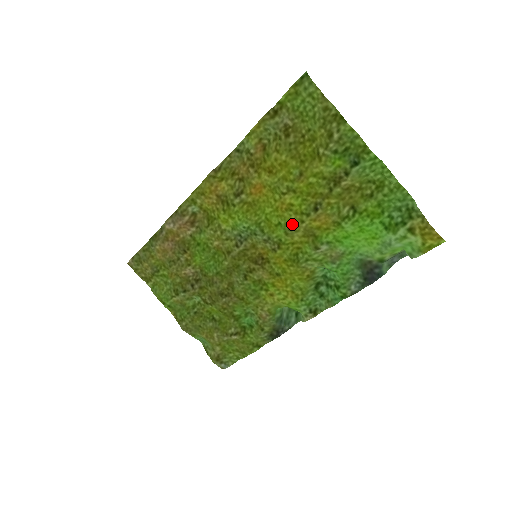
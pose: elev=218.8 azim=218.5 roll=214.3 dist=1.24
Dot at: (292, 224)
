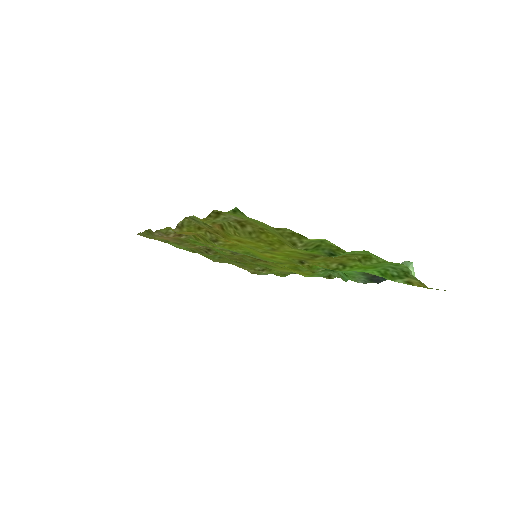
Dot at: (281, 262)
